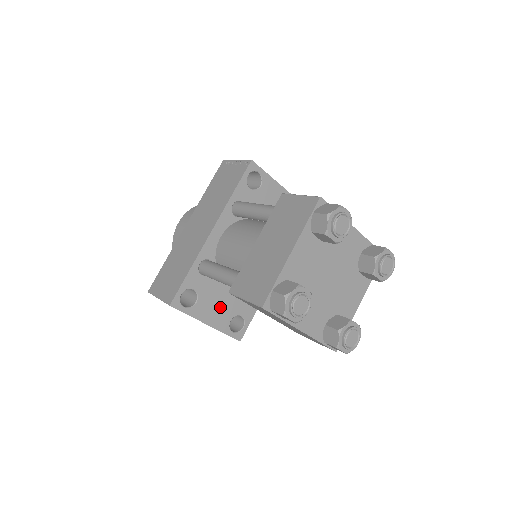
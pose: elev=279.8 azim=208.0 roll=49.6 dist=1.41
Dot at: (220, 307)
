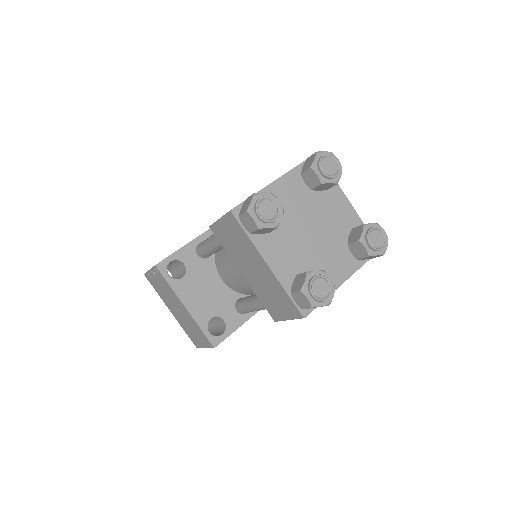
Dot at: (205, 297)
